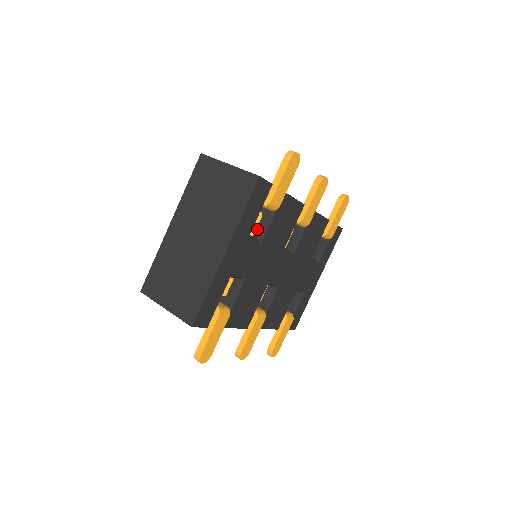
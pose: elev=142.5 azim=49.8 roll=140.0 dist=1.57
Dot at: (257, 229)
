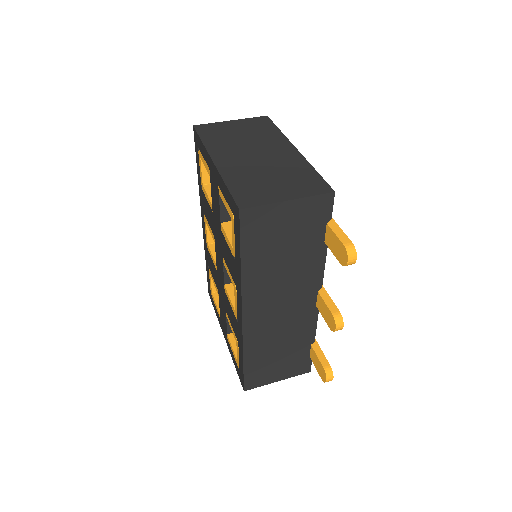
Dot at: occluded
